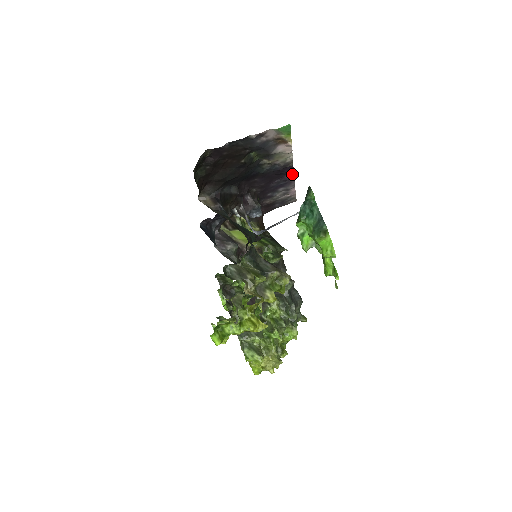
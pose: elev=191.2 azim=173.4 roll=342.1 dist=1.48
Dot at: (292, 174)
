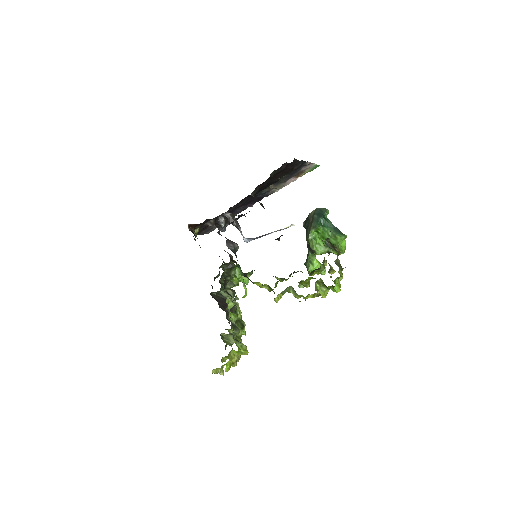
Dot at: (251, 205)
